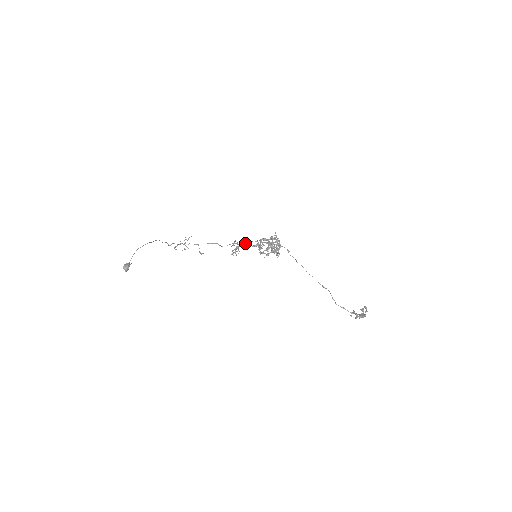
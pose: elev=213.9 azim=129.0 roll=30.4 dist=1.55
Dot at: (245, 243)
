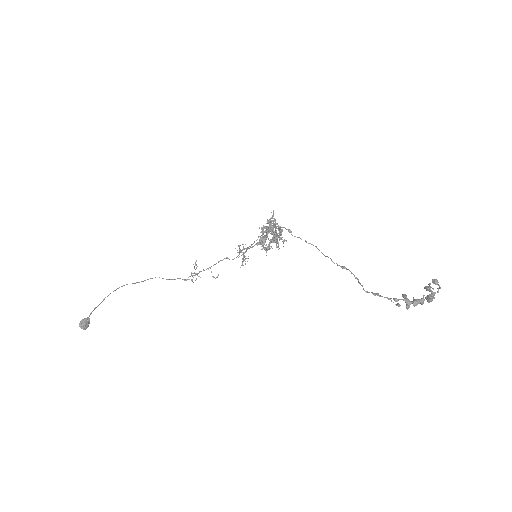
Dot at: (252, 244)
